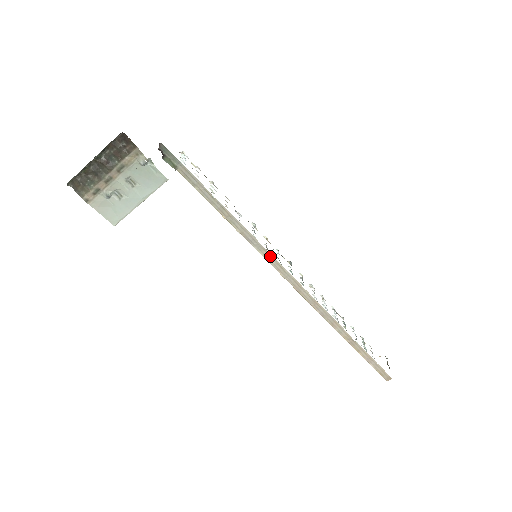
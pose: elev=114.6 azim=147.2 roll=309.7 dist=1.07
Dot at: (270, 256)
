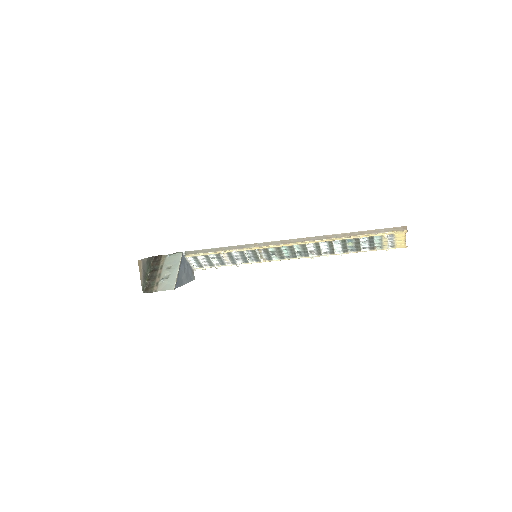
Dot at: (257, 244)
